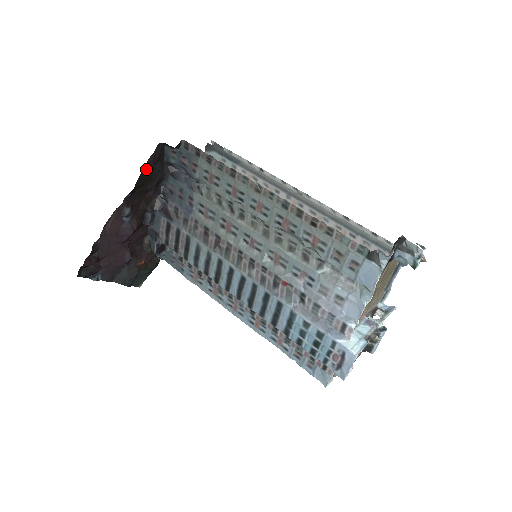
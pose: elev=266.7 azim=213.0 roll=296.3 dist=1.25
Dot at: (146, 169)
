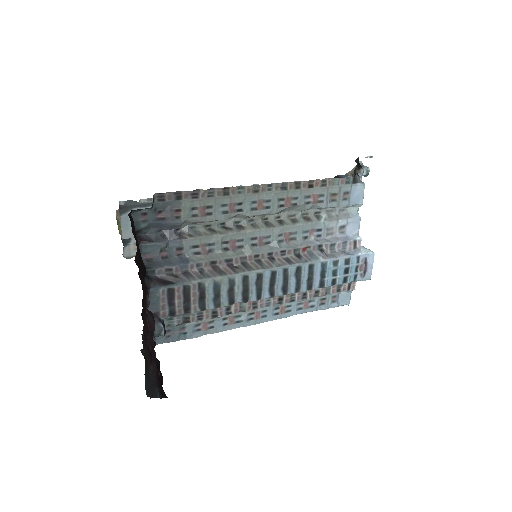
Dot at: (138, 245)
